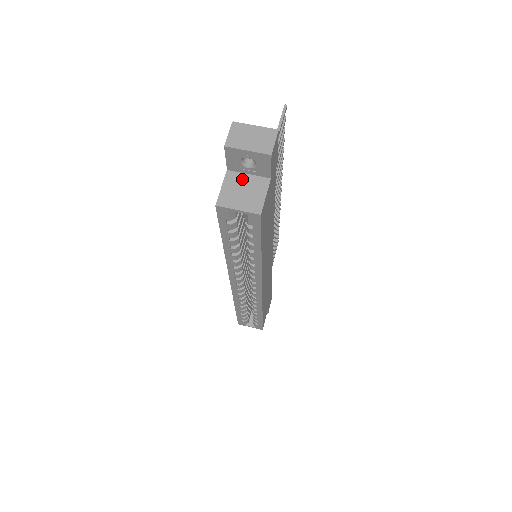
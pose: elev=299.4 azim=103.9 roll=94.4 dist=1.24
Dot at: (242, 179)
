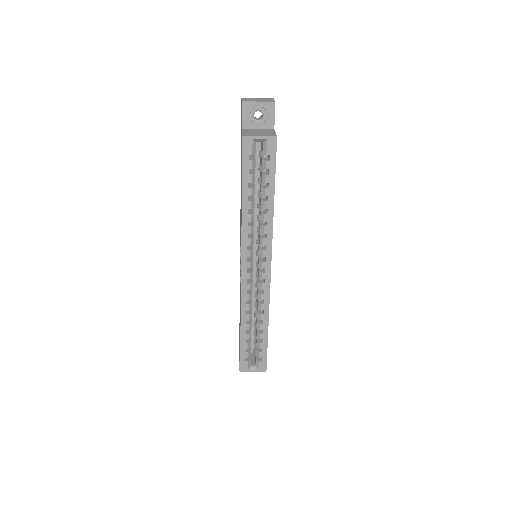
Dot at: (255, 130)
